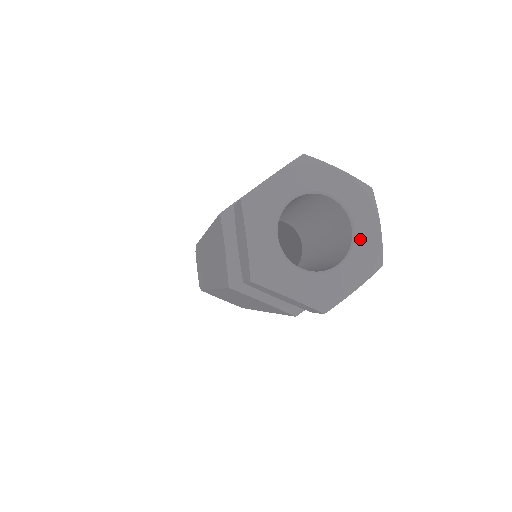
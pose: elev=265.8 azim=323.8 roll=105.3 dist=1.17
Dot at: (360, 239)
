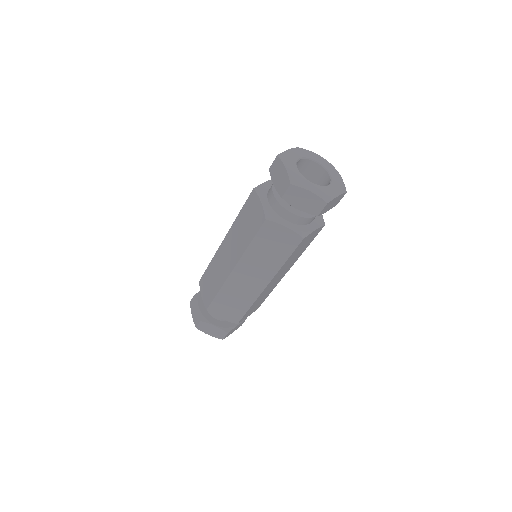
Dot at: (328, 188)
